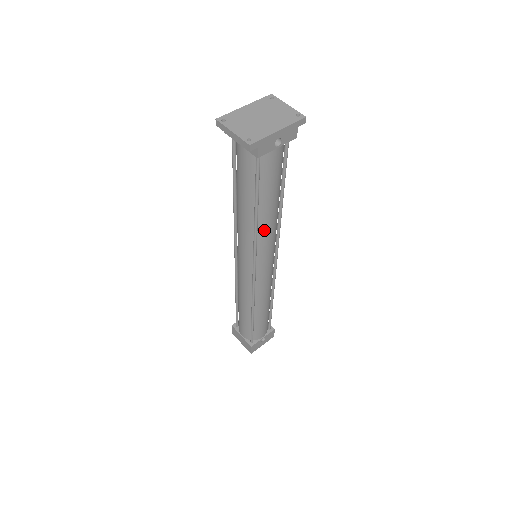
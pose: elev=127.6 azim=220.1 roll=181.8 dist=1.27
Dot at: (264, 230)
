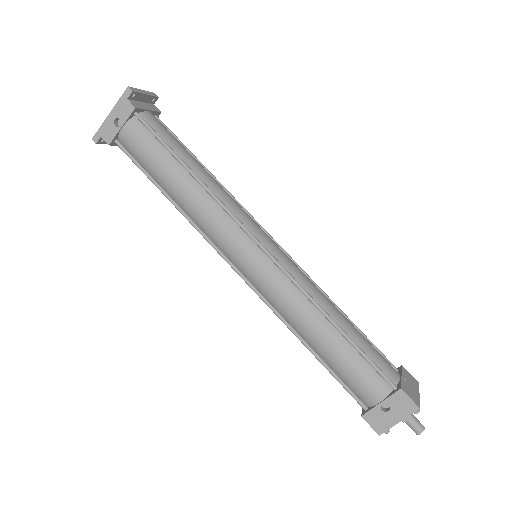
Dot at: (193, 212)
